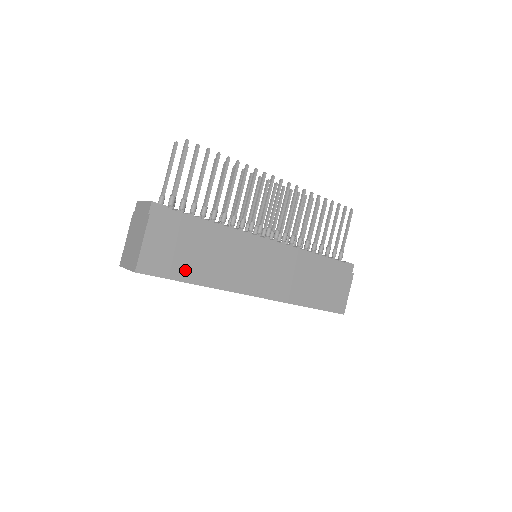
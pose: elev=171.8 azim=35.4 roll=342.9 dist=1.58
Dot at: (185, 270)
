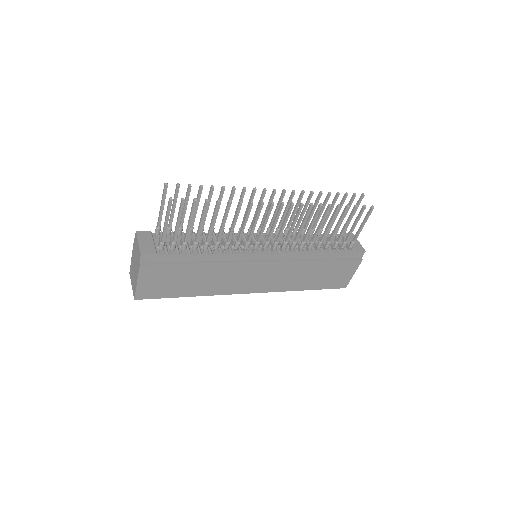
Dot at: (179, 290)
